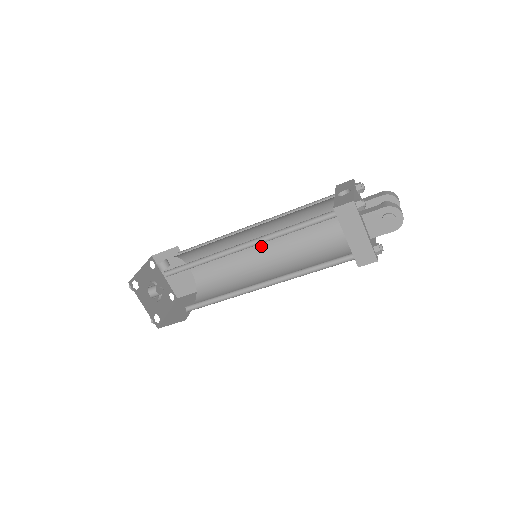
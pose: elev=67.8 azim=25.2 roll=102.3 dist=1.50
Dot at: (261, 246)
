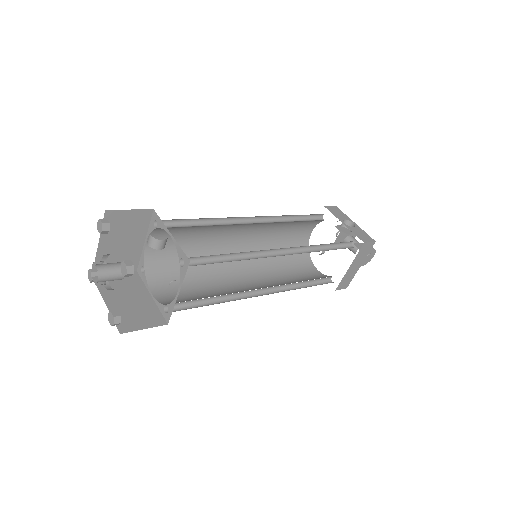
Dot at: (237, 238)
